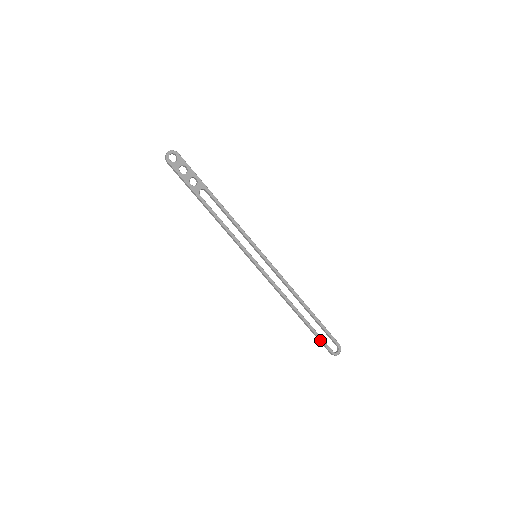
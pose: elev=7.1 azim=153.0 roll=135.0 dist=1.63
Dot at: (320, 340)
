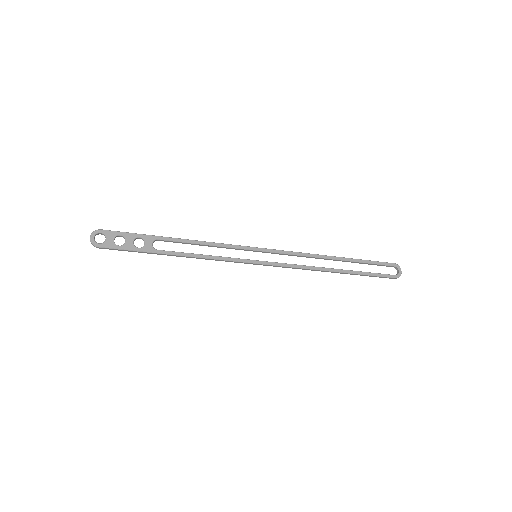
Dot at: (375, 276)
